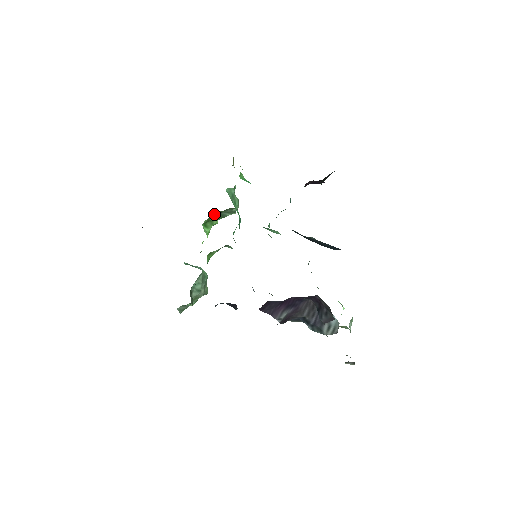
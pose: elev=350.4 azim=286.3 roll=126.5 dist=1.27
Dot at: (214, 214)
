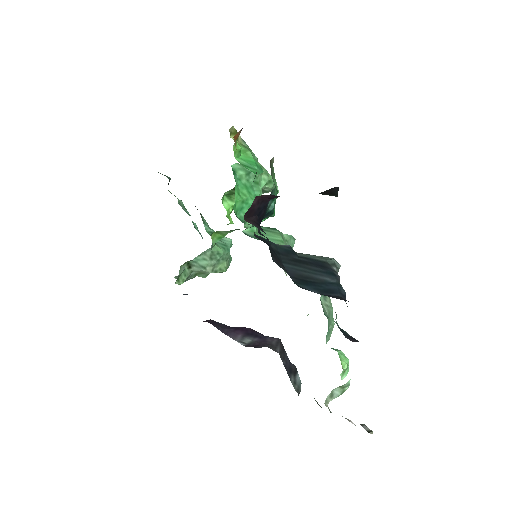
Dot at: (234, 188)
